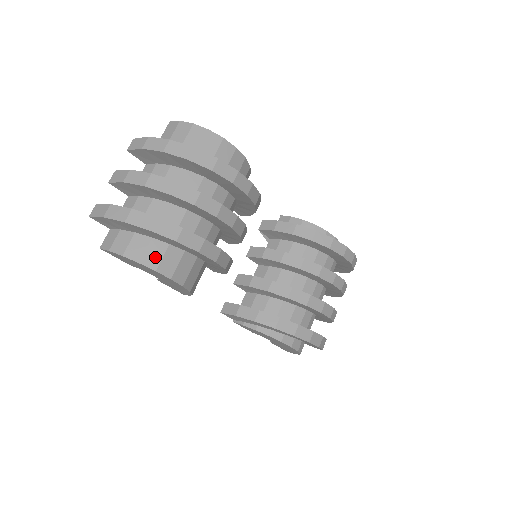
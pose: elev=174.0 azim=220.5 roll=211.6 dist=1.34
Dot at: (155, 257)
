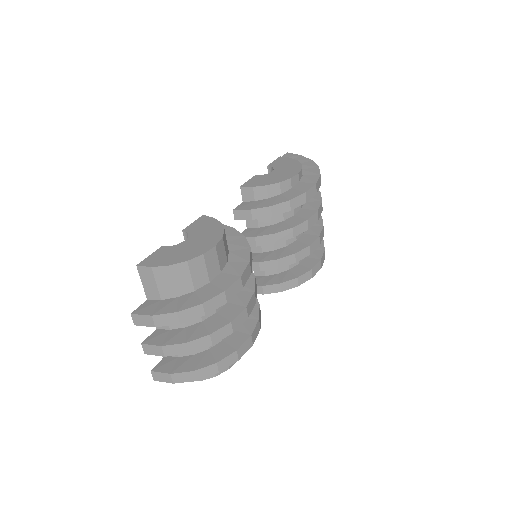
Dot at: occluded
